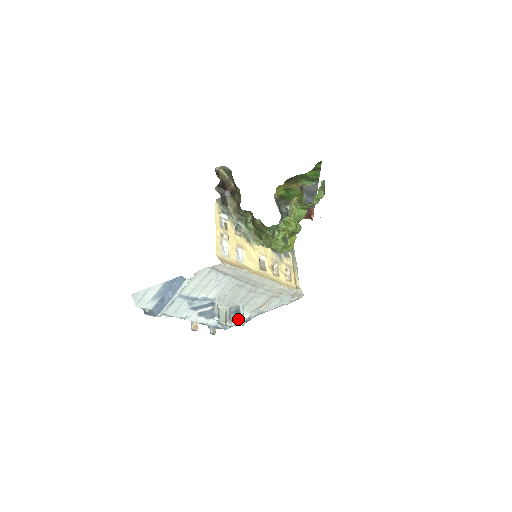
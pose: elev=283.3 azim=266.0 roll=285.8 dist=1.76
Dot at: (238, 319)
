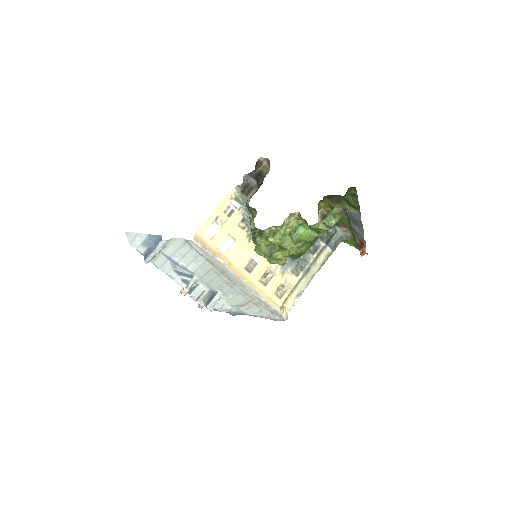
Dot at: (207, 302)
